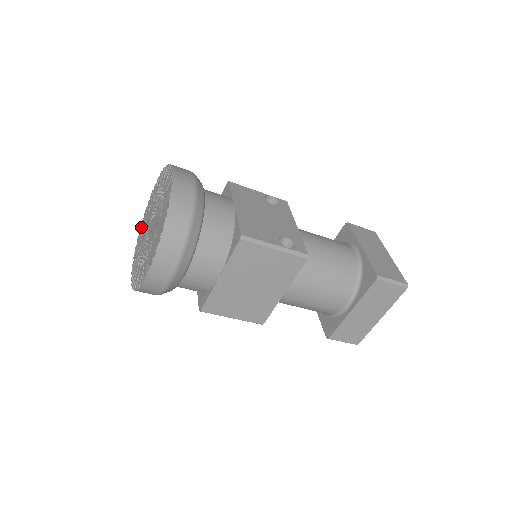
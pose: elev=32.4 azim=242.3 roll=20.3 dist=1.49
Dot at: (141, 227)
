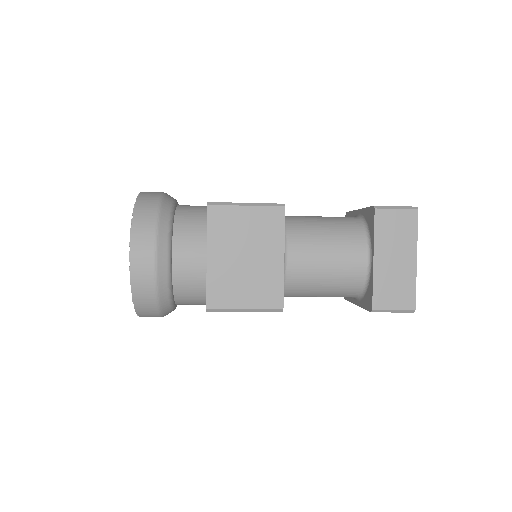
Dot at: occluded
